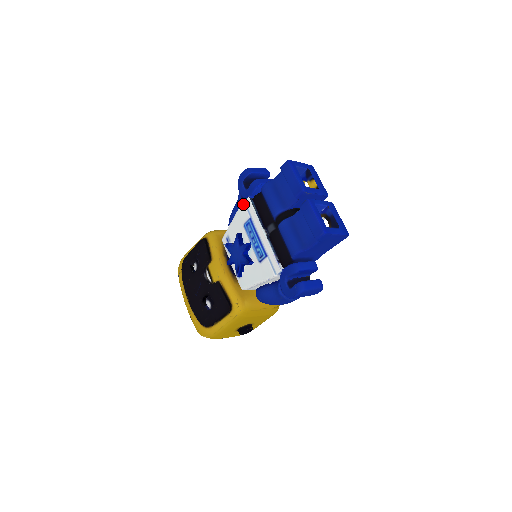
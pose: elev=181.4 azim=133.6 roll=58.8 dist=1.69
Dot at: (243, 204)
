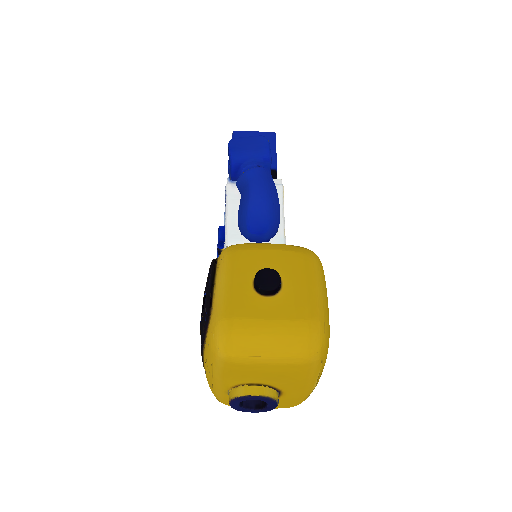
Dot at: occluded
